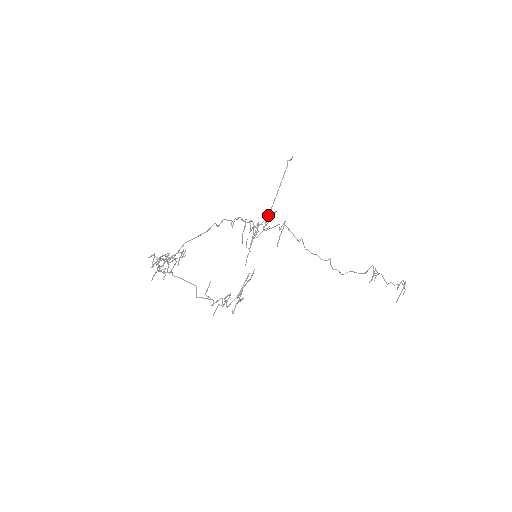
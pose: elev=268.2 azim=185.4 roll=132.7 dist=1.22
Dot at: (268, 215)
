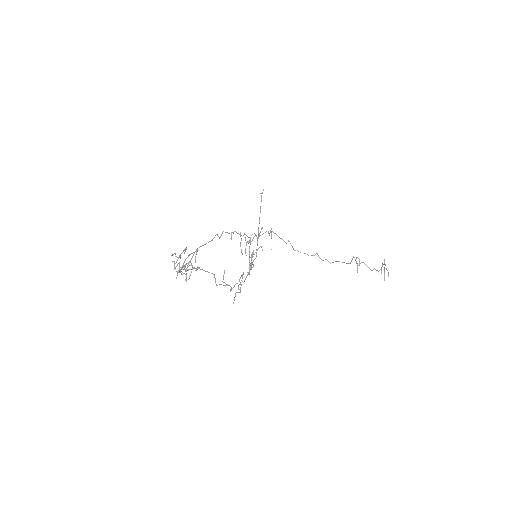
Dot at: occluded
